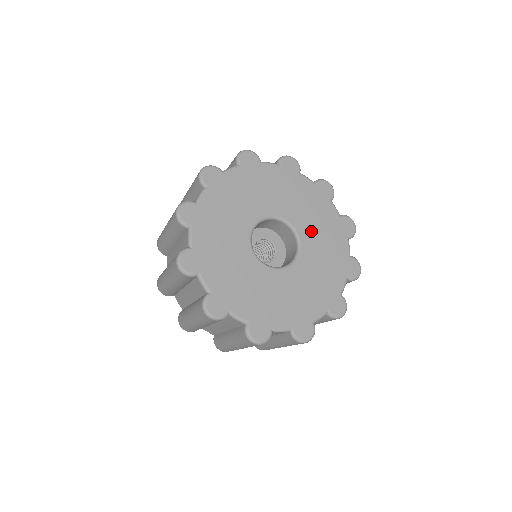
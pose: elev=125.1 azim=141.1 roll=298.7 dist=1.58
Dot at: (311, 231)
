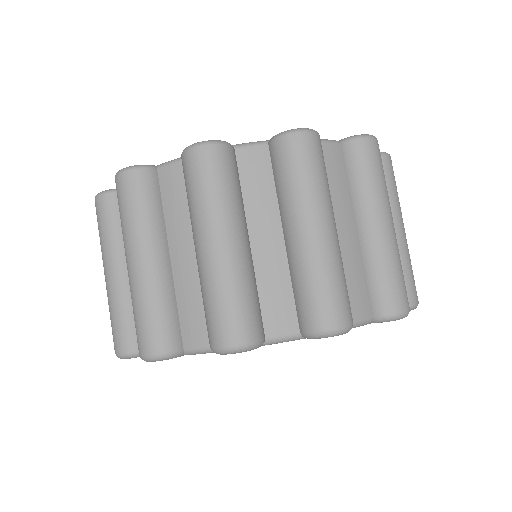
Dot at: occluded
